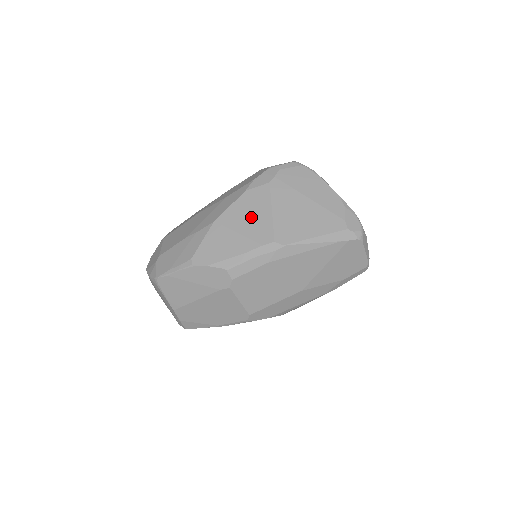
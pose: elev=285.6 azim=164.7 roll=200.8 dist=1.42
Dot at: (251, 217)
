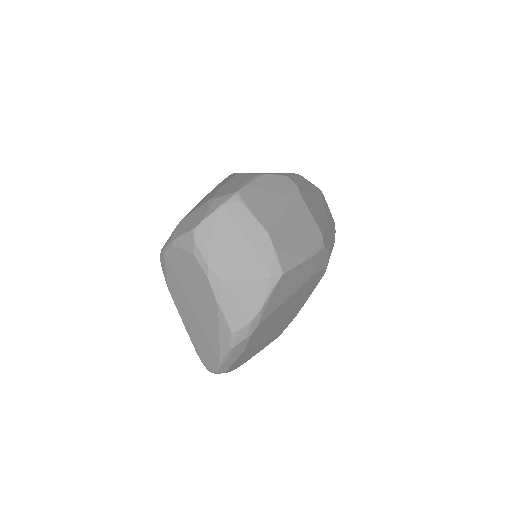
Dot at: occluded
